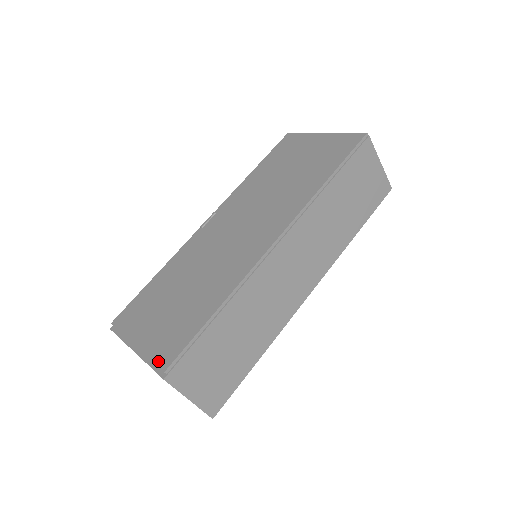
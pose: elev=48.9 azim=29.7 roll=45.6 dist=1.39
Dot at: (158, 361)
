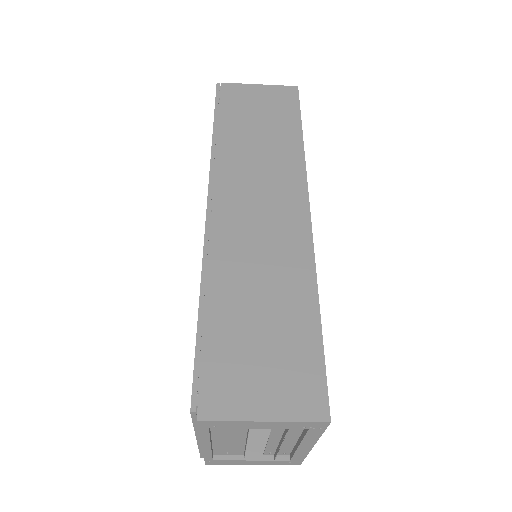
Dot at: occluded
